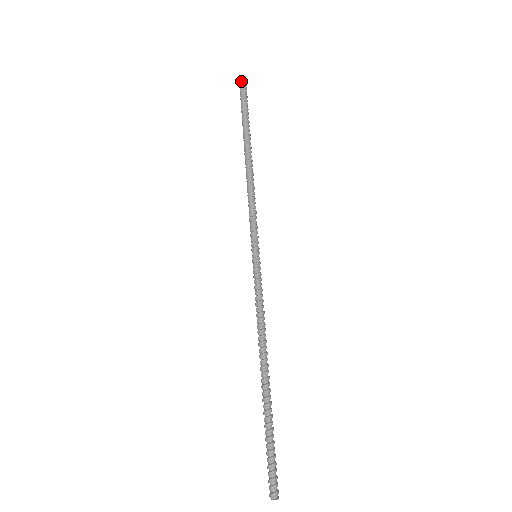
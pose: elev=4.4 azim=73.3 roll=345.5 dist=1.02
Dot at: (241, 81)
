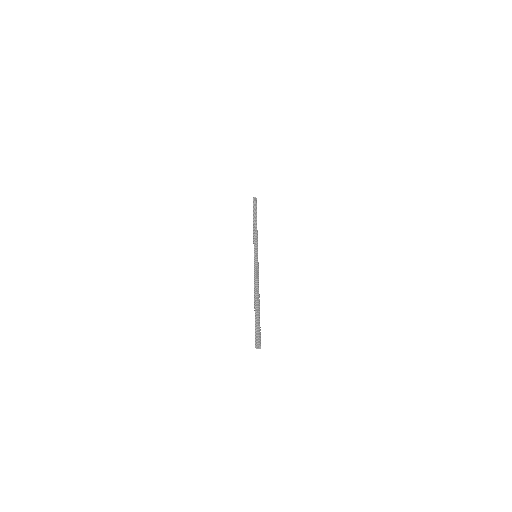
Dot at: (254, 199)
